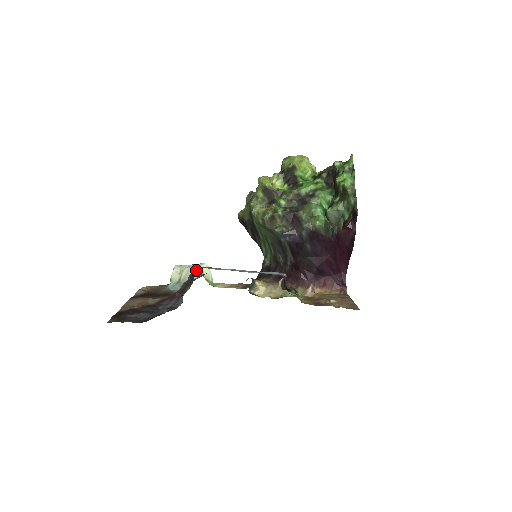
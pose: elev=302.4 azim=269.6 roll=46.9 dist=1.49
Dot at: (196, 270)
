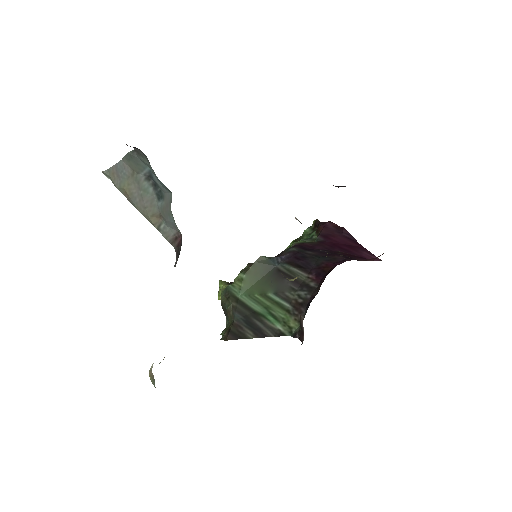
Dot at: occluded
